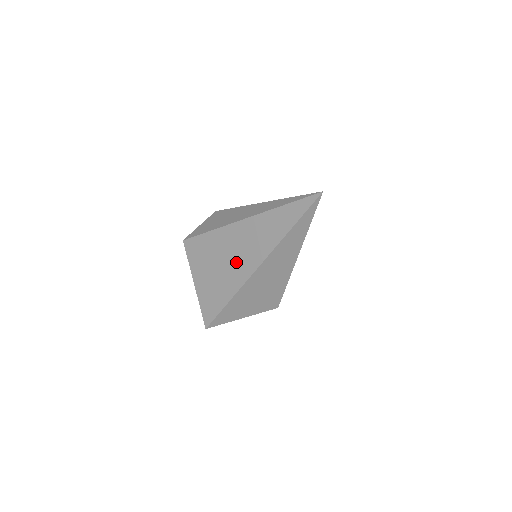
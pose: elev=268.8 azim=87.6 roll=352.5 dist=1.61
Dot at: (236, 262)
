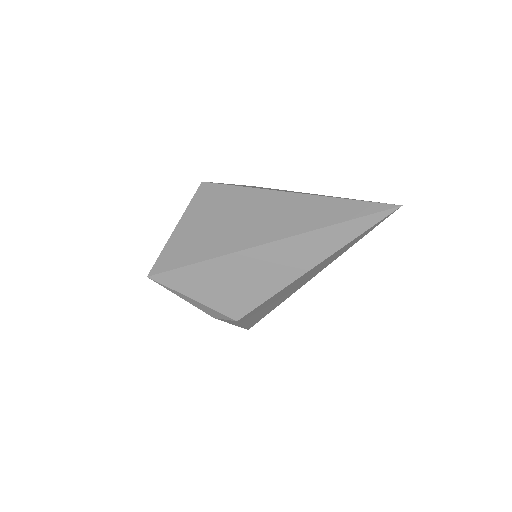
Dot at: (244, 227)
